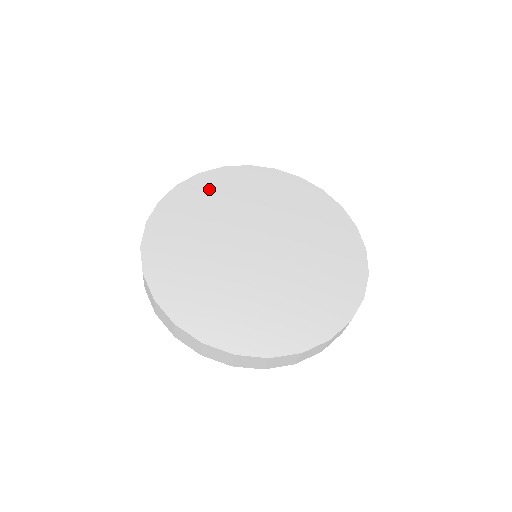
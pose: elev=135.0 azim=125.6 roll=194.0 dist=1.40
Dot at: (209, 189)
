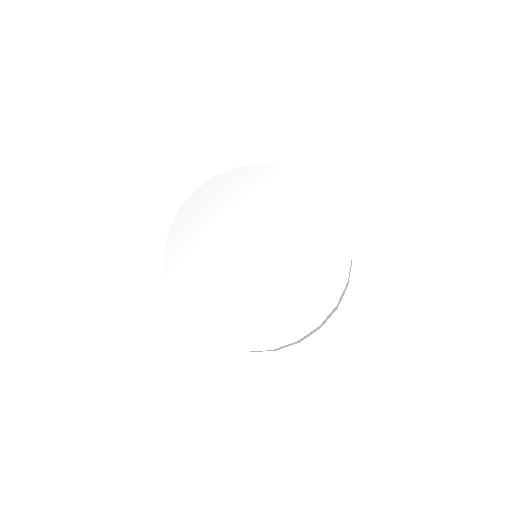
Dot at: (221, 193)
